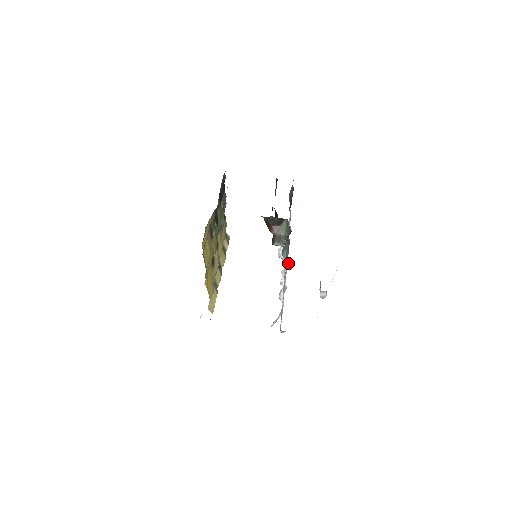
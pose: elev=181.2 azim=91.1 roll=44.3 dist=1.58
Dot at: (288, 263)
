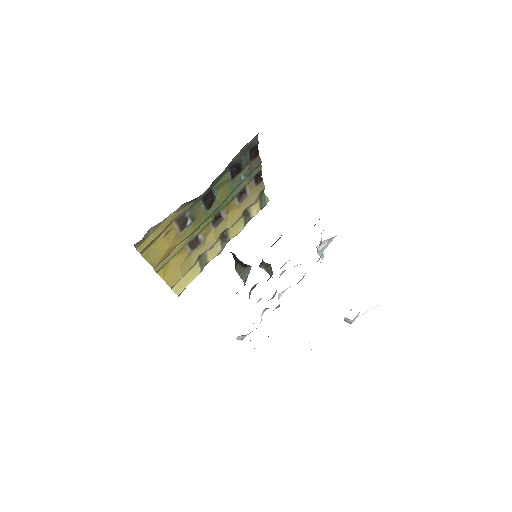
Dot at: (276, 291)
